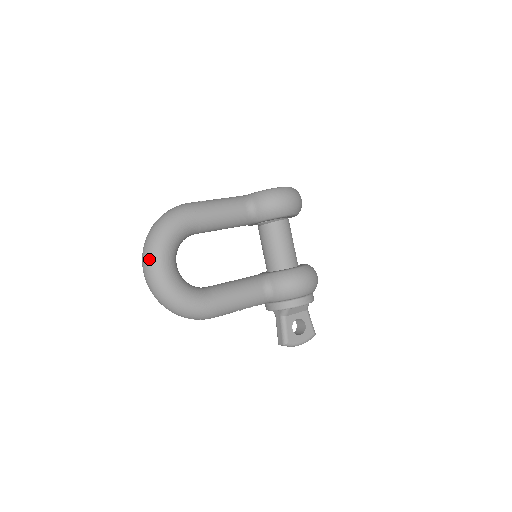
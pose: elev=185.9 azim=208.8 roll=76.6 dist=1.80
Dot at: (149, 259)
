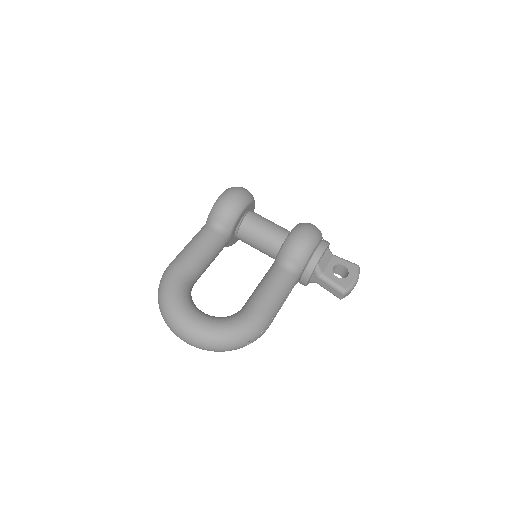
Dot at: (177, 326)
